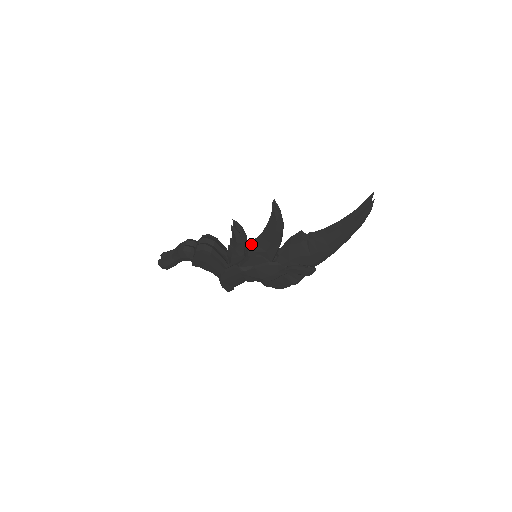
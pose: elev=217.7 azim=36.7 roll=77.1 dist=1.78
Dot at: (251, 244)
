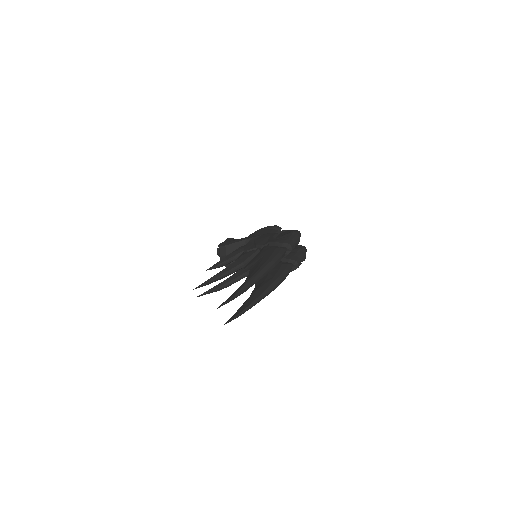
Dot at: occluded
